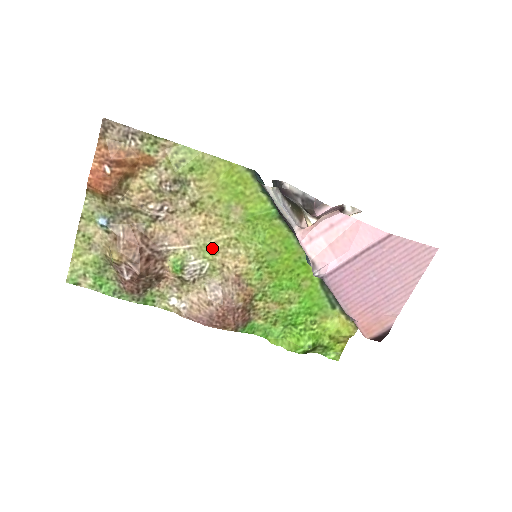
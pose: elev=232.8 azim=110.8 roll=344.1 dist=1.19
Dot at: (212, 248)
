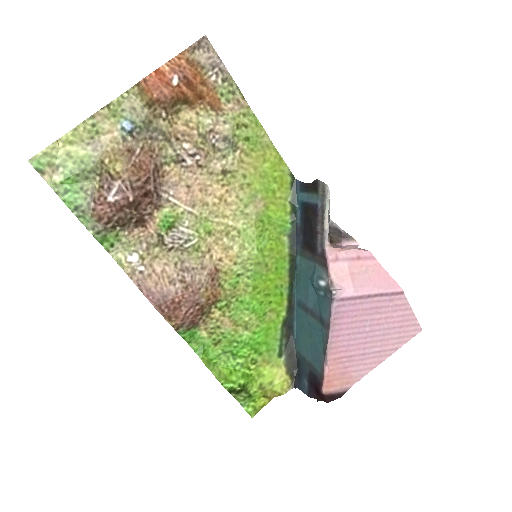
Dot at: (211, 226)
